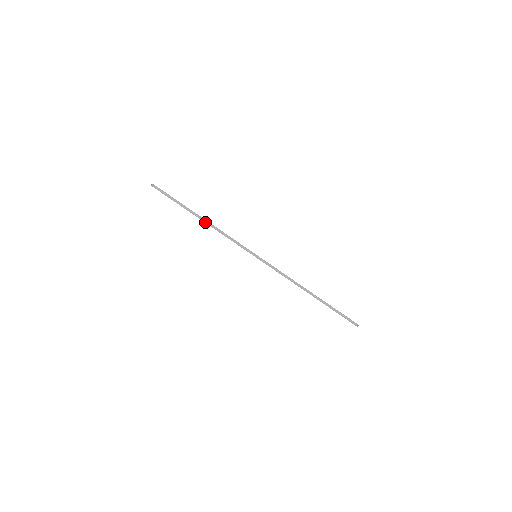
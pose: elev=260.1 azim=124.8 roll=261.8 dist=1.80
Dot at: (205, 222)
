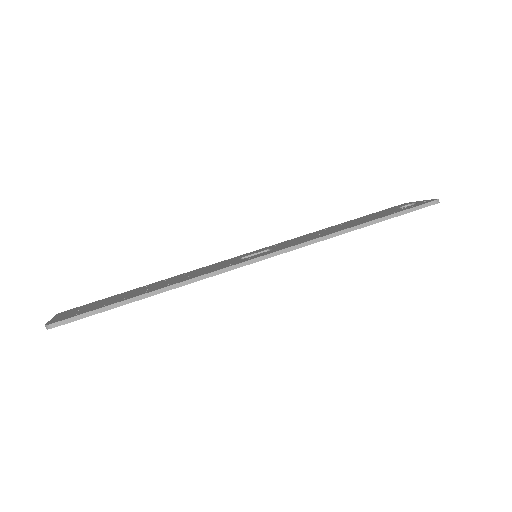
Dot at: (162, 292)
